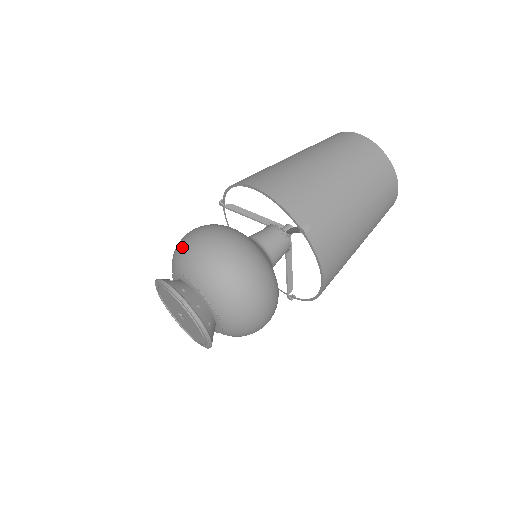
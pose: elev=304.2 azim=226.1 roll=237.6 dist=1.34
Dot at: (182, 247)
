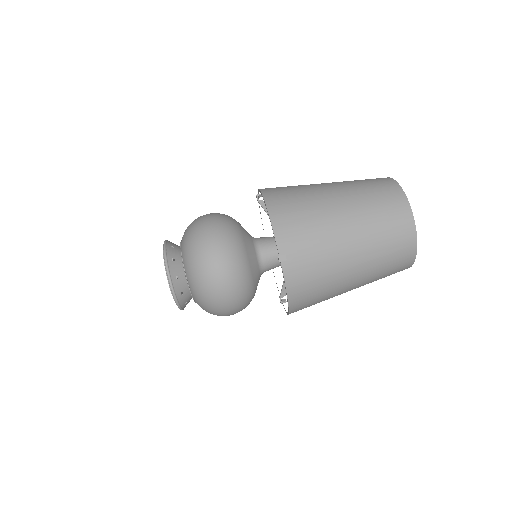
Dot at: (191, 225)
